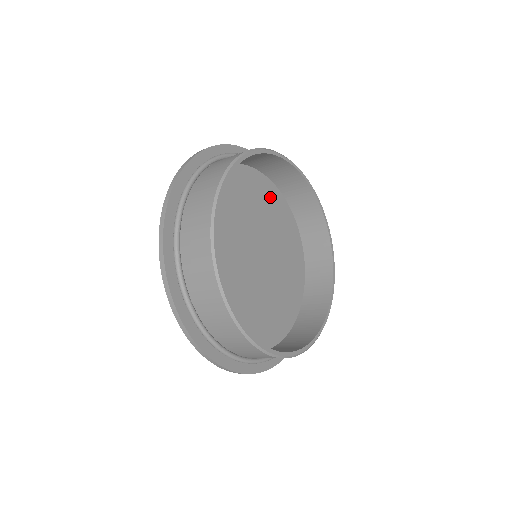
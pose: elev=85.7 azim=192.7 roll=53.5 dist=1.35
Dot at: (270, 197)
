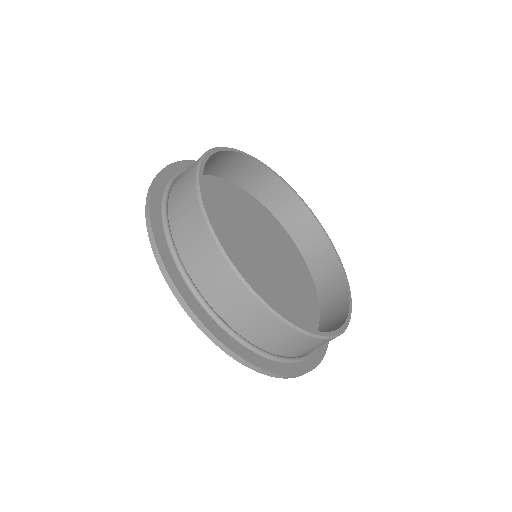
Dot at: (215, 191)
